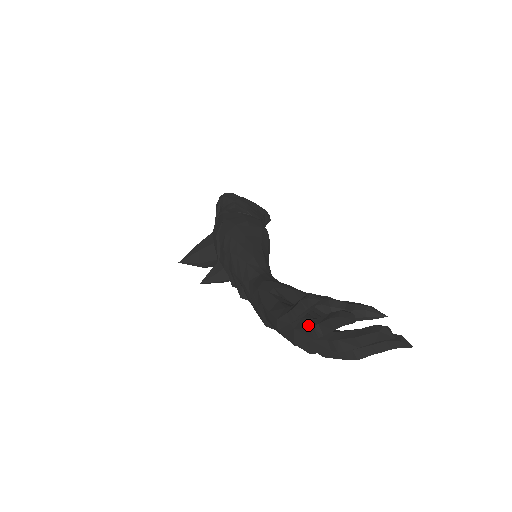
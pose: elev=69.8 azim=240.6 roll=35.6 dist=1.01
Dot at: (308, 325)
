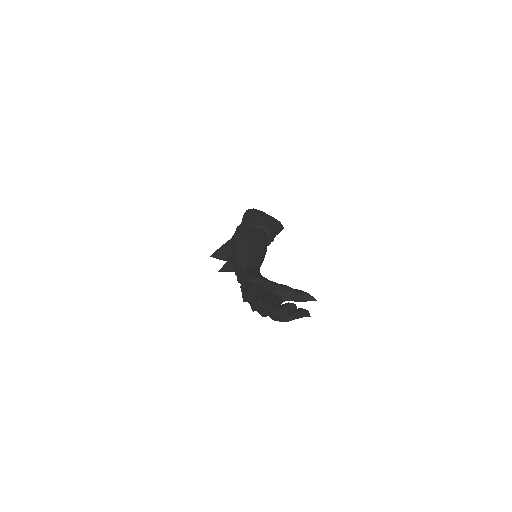
Dot at: (257, 300)
